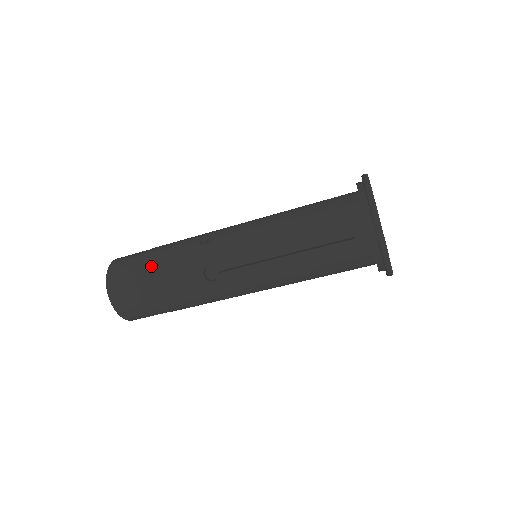
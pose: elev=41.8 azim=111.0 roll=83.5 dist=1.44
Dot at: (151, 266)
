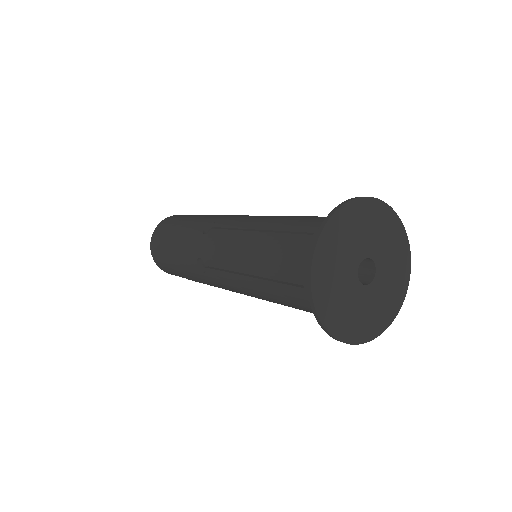
Dot at: (178, 272)
